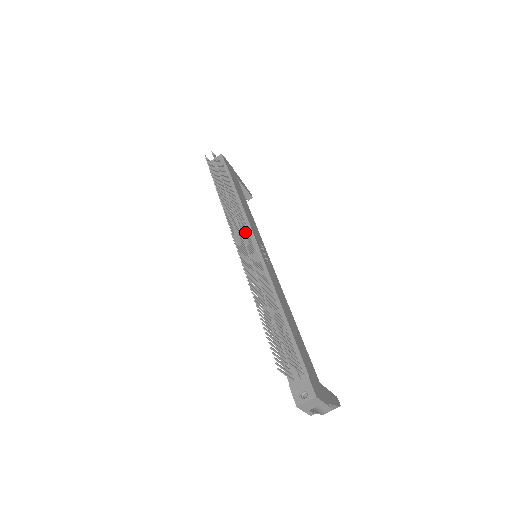
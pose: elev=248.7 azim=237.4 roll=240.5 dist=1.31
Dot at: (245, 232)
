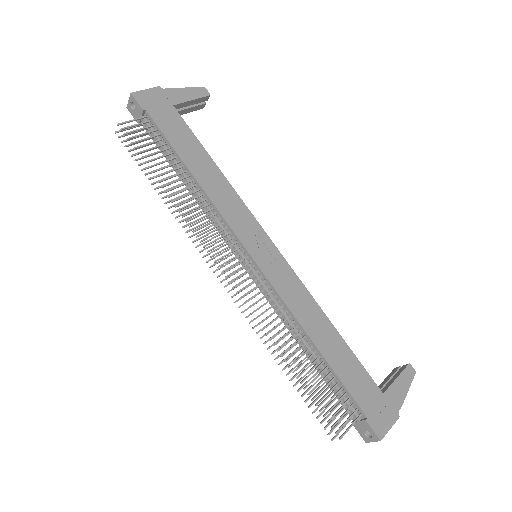
Dot at: (227, 255)
